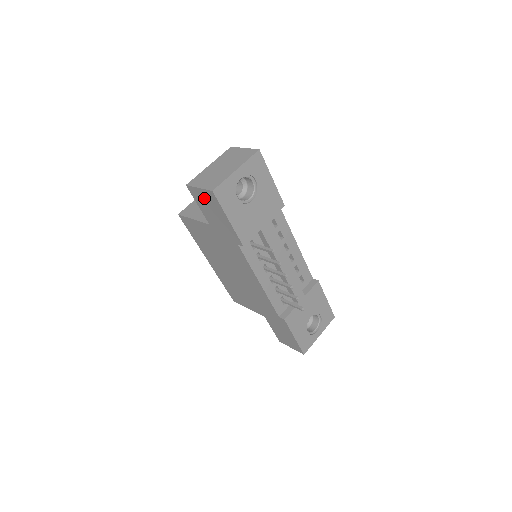
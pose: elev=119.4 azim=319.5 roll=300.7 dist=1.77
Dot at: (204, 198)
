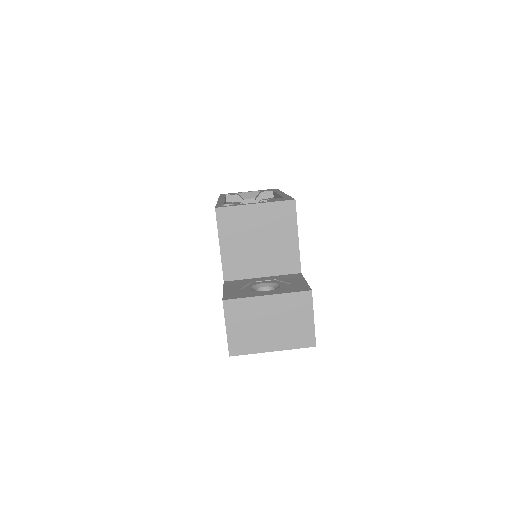
Dot at: occluded
